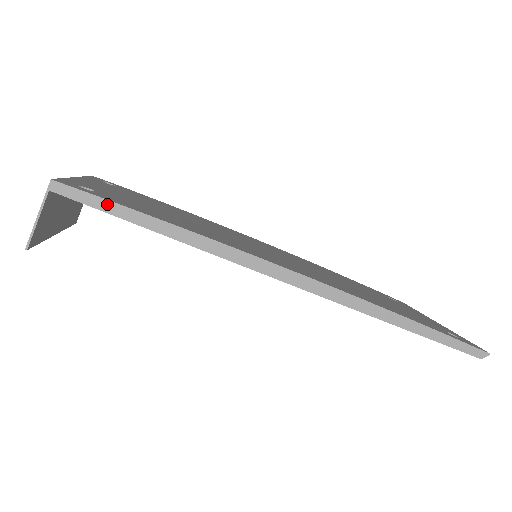
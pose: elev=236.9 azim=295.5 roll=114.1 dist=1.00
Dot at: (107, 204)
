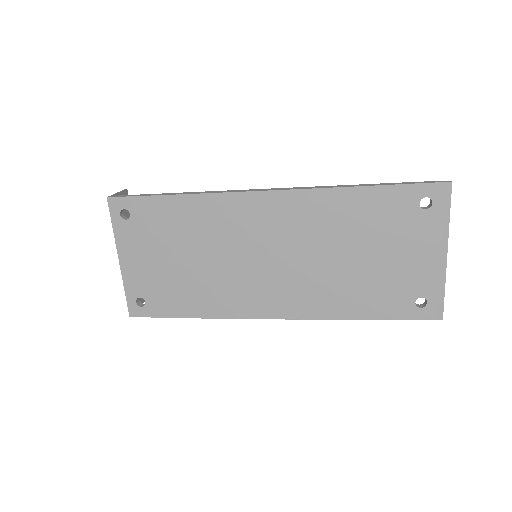
Dot at: (159, 317)
